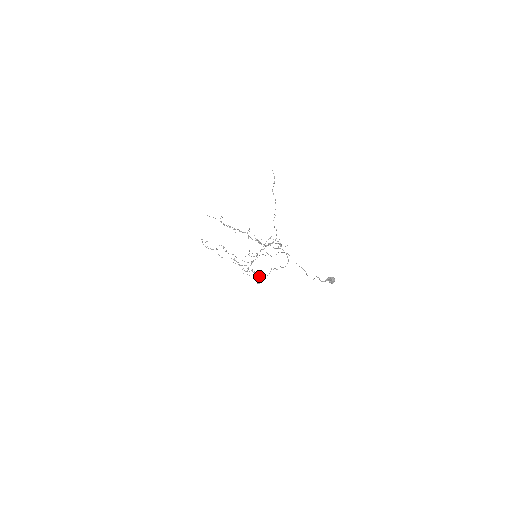
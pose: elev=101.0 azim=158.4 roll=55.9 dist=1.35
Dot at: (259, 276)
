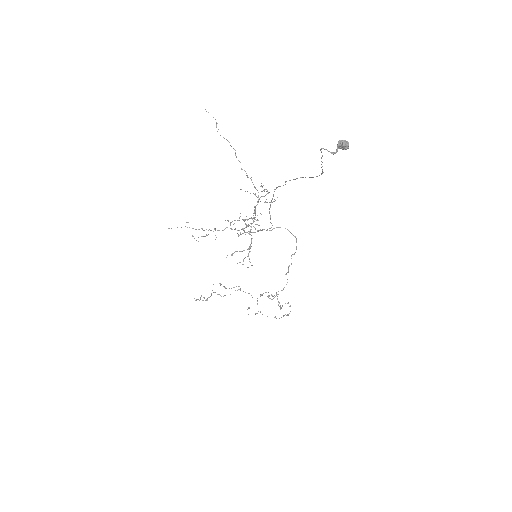
Dot at: (278, 294)
